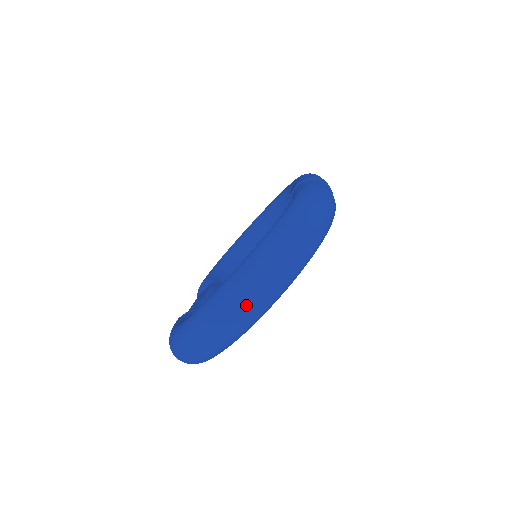
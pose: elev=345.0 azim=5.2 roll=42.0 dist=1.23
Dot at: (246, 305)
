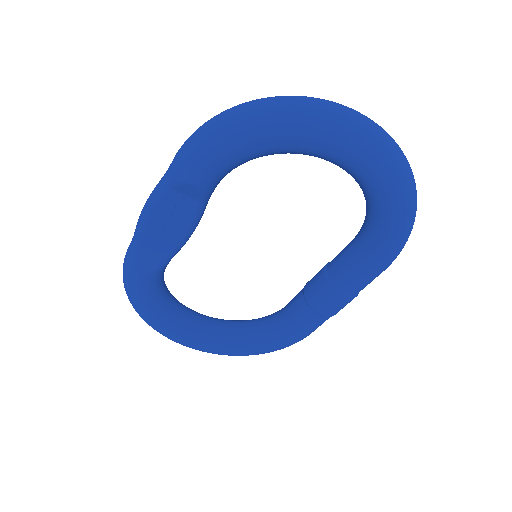
Dot at: (378, 127)
